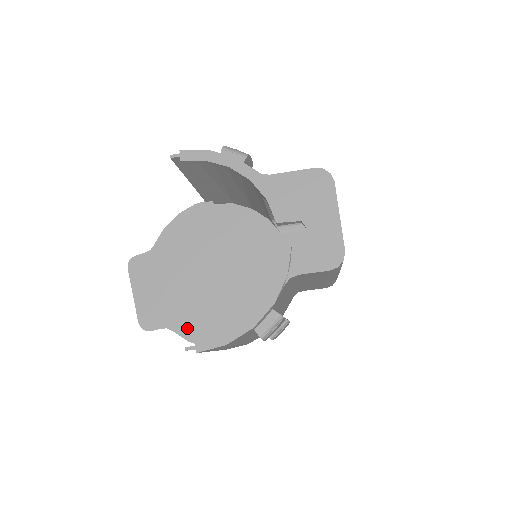
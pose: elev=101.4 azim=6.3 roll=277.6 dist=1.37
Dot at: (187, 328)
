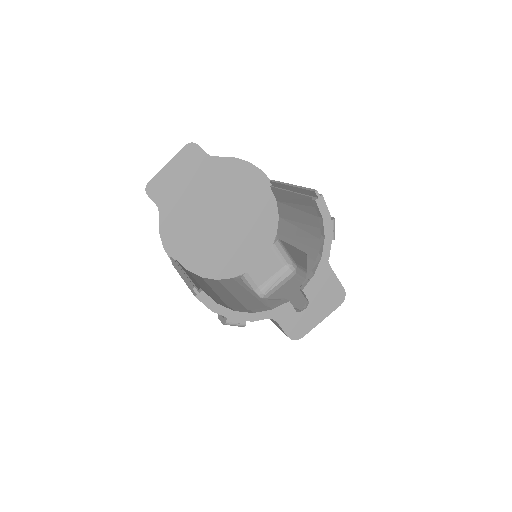
Dot at: (168, 224)
